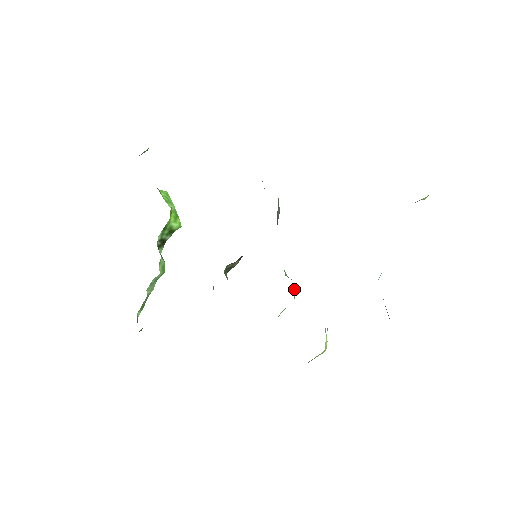
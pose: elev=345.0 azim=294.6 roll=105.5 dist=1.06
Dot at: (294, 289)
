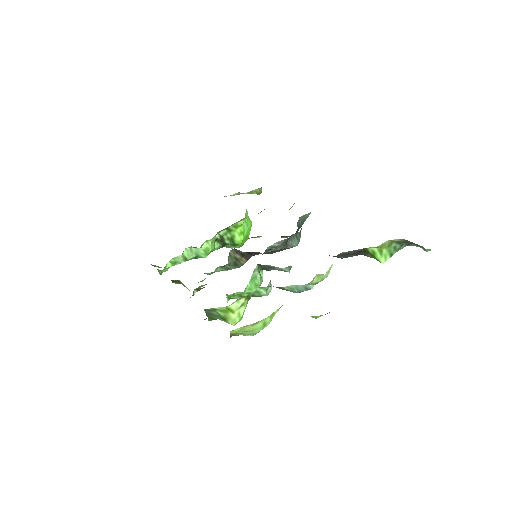
Dot at: (257, 283)
